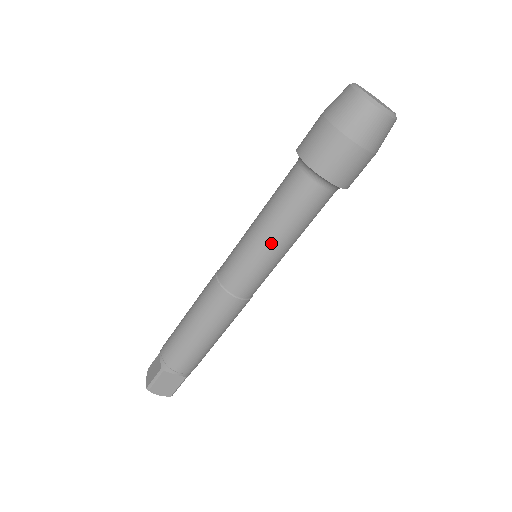
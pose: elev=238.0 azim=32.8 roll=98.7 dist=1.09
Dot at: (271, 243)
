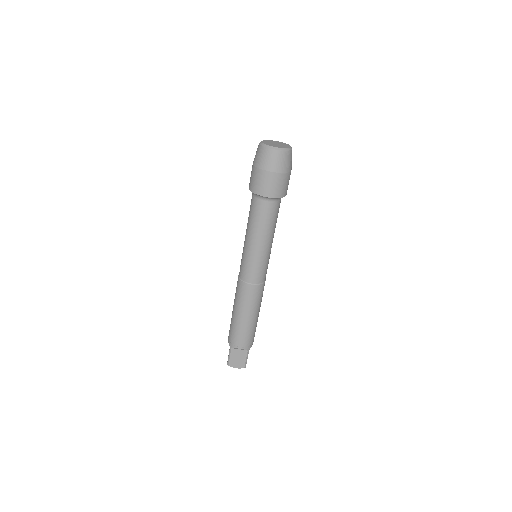
Dot at: (254, 243)
